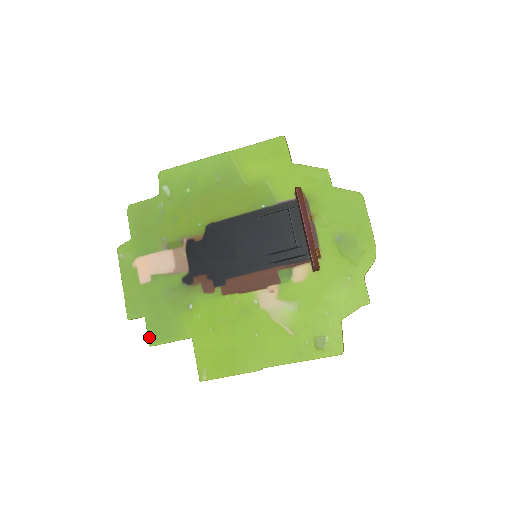
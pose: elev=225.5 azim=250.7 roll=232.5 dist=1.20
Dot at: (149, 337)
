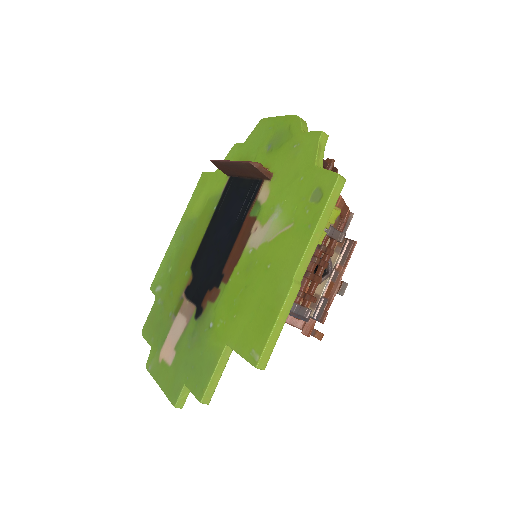
Dot at: (196, 395)
